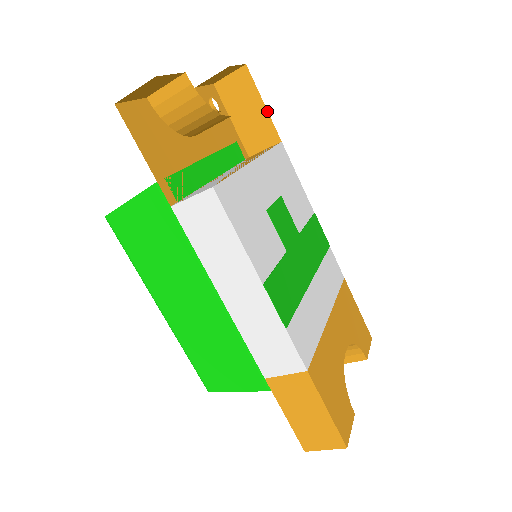
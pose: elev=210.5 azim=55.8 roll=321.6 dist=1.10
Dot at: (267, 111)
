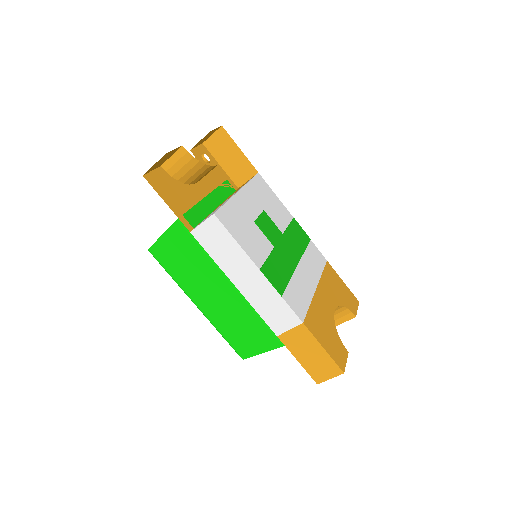
Dot at: (243, 154)
